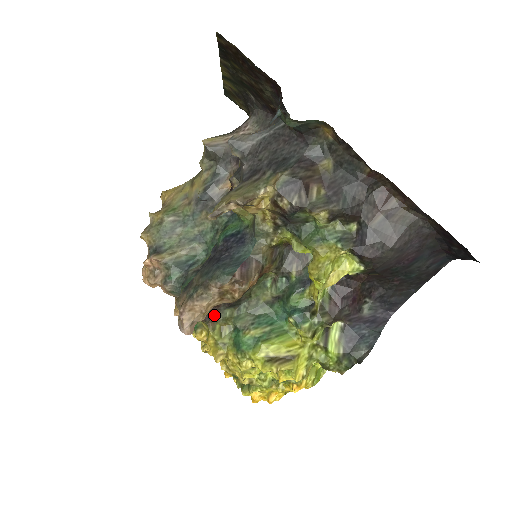
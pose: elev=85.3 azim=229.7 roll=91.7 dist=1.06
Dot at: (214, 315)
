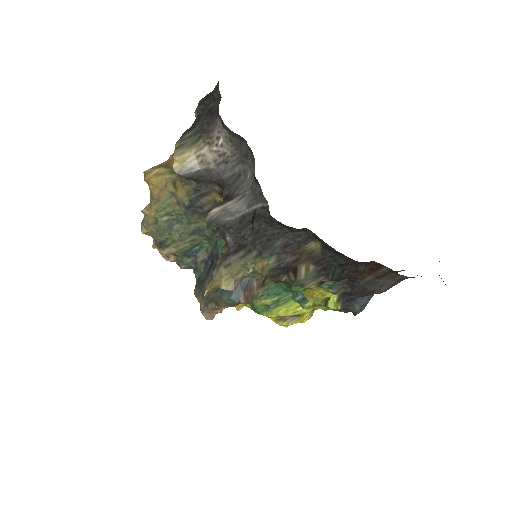
Dot at: occluded
